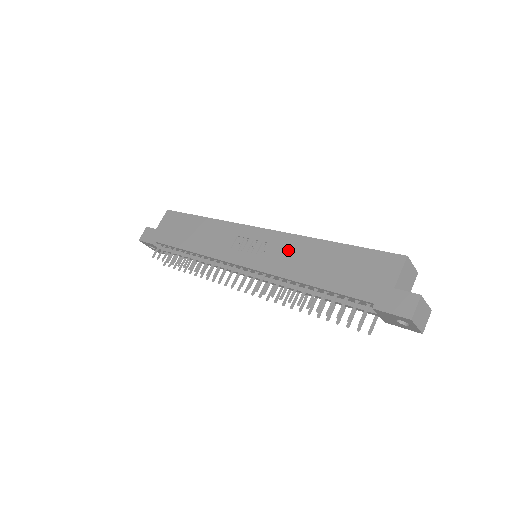
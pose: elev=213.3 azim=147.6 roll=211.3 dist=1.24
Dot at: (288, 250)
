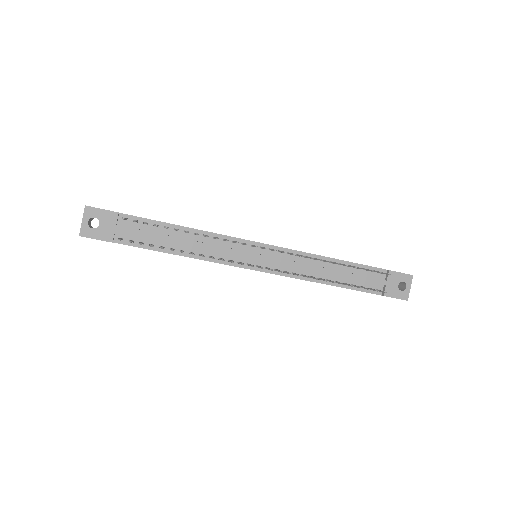
Dot at: occluded
